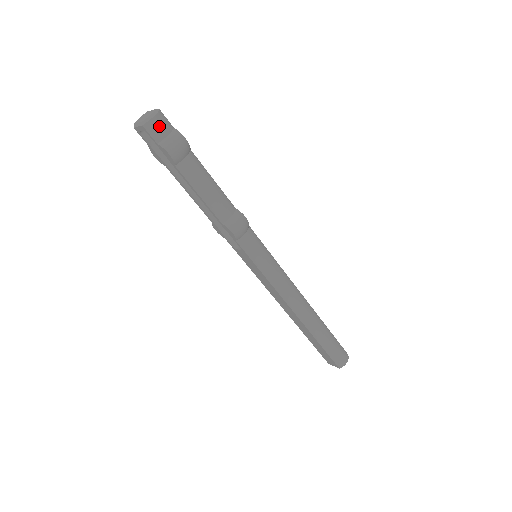
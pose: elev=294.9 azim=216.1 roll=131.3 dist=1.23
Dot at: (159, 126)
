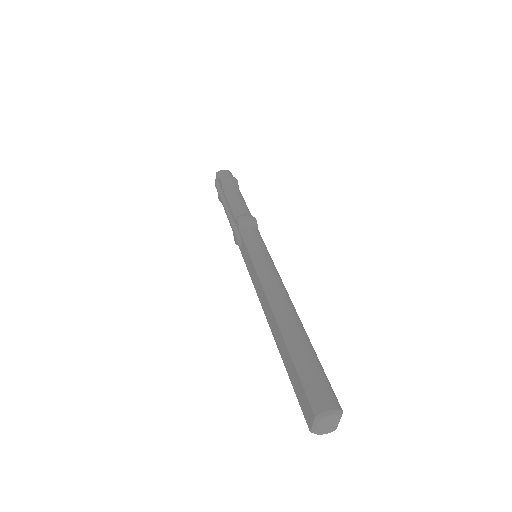
Dot at: (224, 173)
